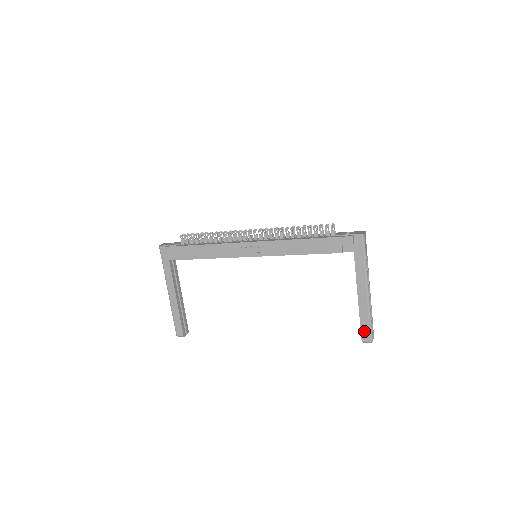
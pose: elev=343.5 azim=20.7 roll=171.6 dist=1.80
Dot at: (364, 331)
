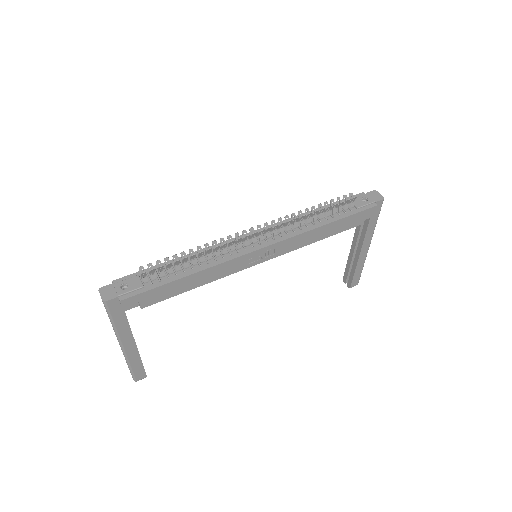
Dot at: (355, 280)
